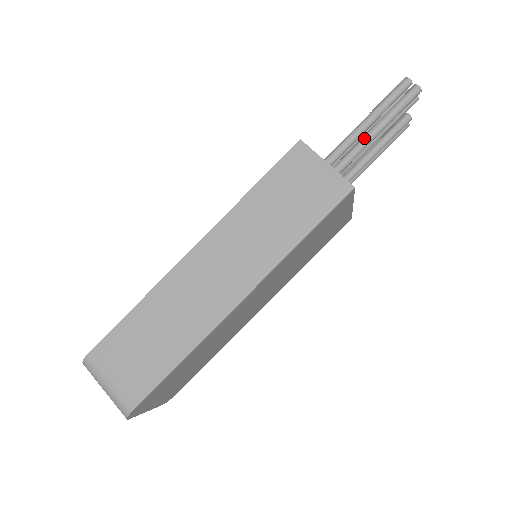
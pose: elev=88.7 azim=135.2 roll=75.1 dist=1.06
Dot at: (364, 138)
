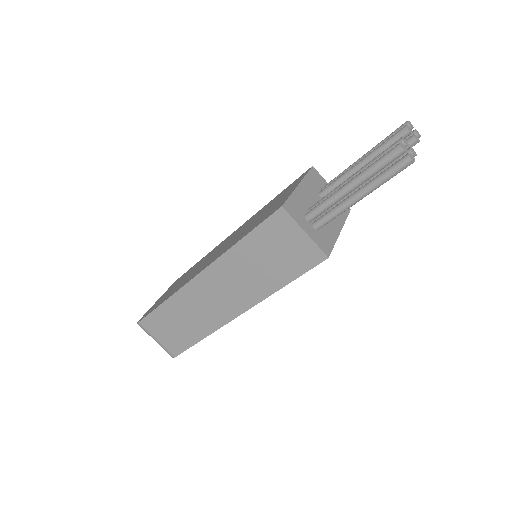
Dot at: (347, 203)
